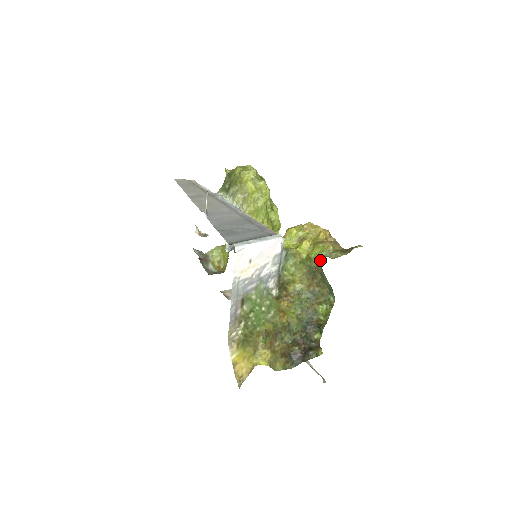
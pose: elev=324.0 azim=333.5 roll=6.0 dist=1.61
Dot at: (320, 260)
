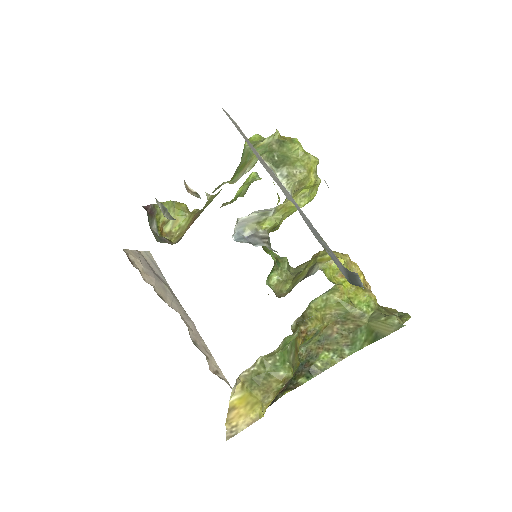
Dot at: (392, 324)
